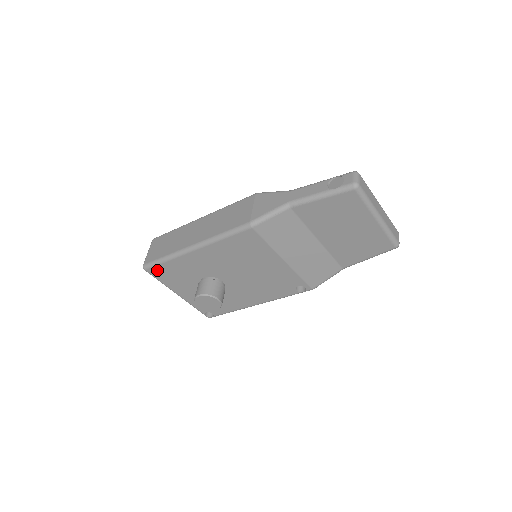
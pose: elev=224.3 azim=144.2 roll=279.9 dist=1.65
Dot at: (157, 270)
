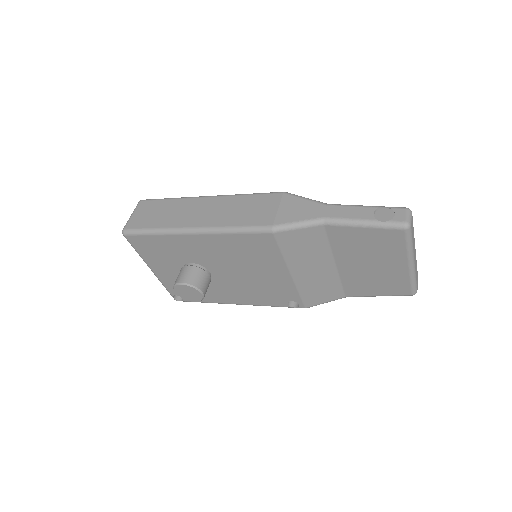
Dot at: (139, 240)
